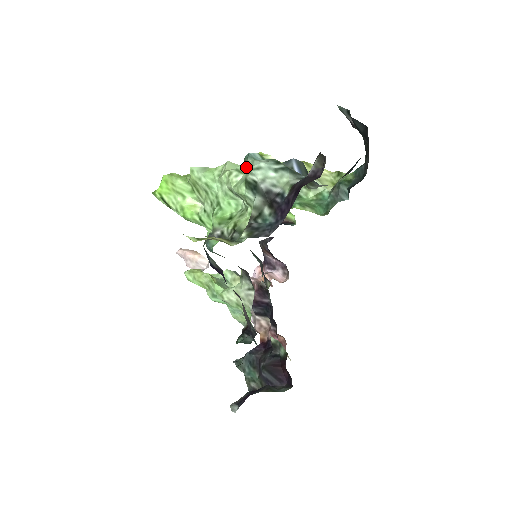
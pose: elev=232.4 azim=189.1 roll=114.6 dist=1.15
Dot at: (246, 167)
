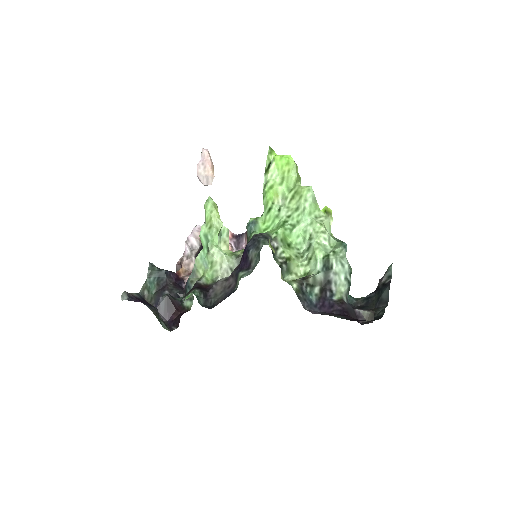
Dot at: (338, 250)
